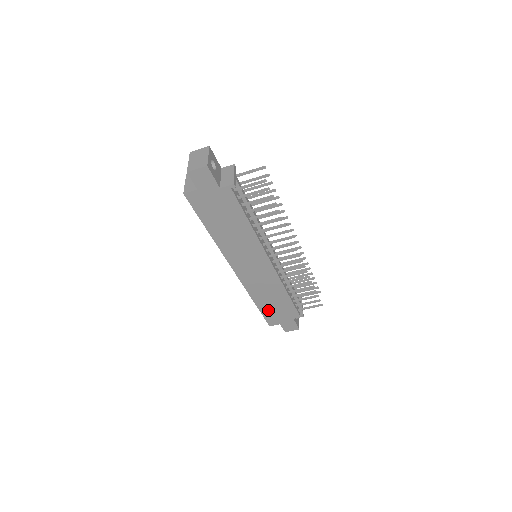
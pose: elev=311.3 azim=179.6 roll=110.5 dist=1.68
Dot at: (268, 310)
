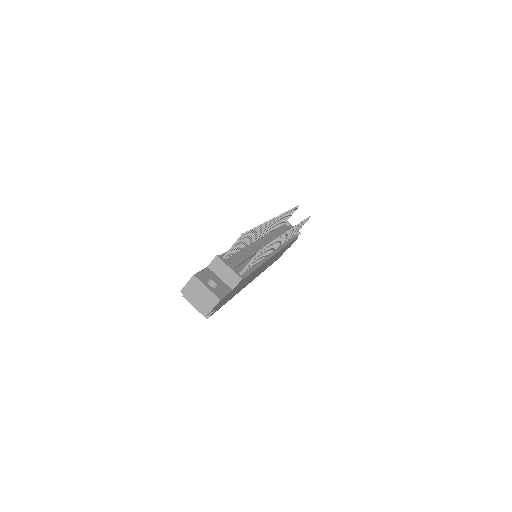
Dot at: (277, 258)
